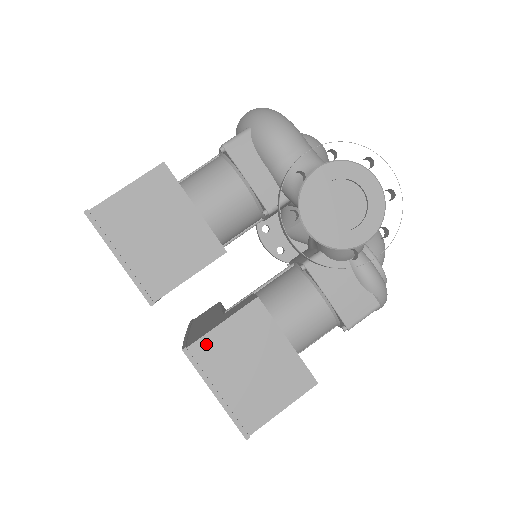
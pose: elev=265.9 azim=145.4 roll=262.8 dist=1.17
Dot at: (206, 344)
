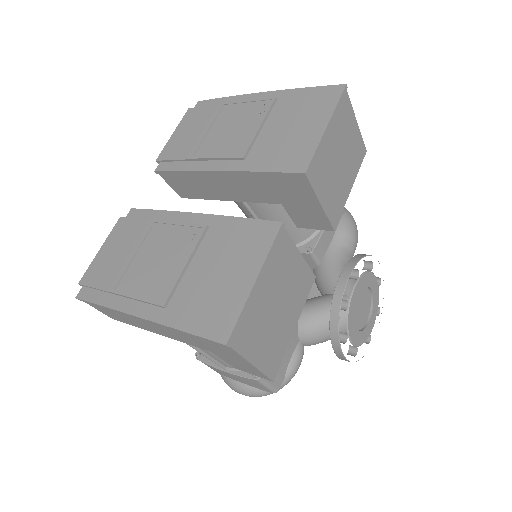
Dot at: (287, 246)
